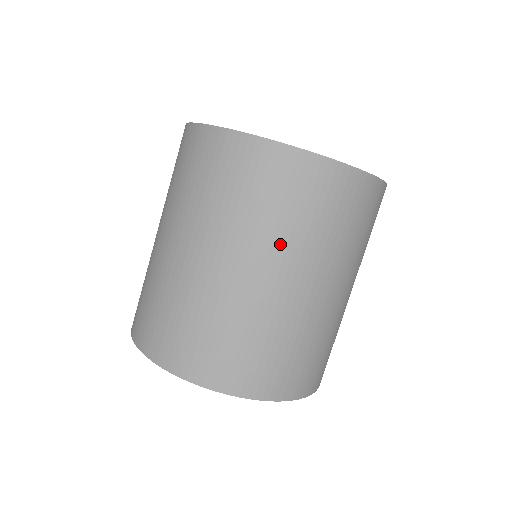
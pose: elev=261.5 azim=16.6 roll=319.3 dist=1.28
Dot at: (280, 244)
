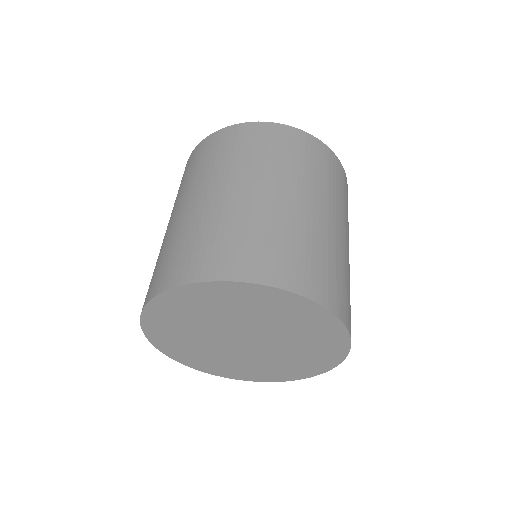
Dot at: (202, 178)
